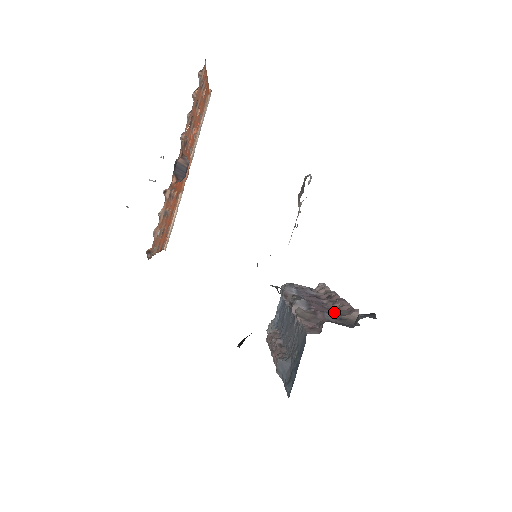
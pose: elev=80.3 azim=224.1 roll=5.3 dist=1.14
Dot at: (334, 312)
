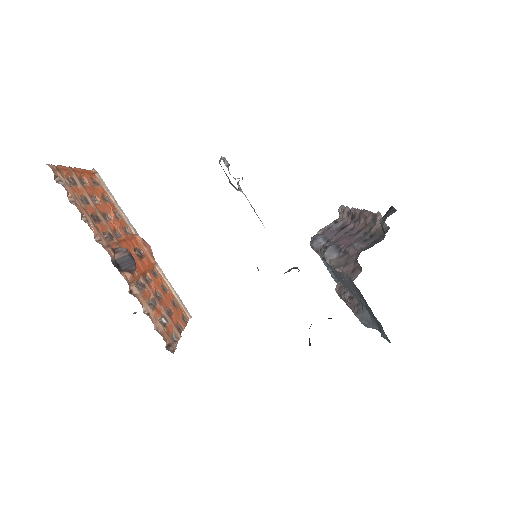
Dot at: (363, 232)
